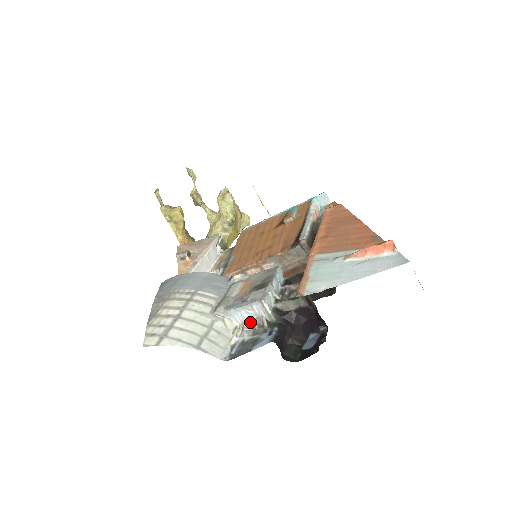
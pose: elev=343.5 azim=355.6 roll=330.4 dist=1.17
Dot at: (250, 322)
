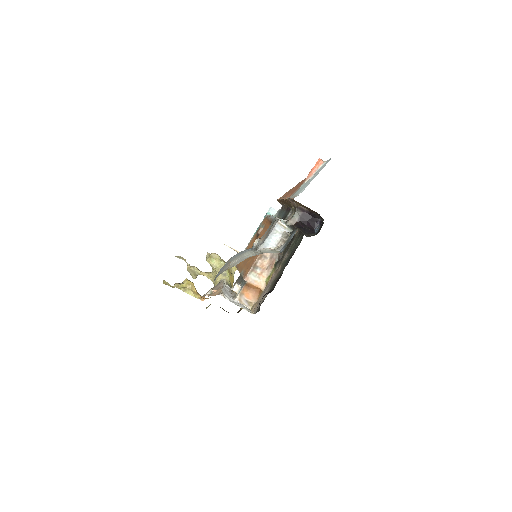
Dot at: (280, 241)
